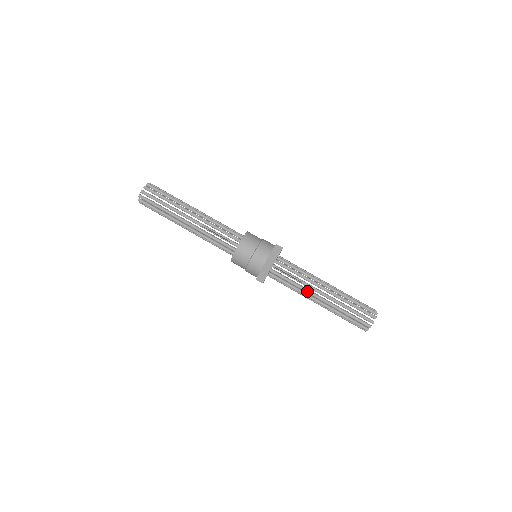
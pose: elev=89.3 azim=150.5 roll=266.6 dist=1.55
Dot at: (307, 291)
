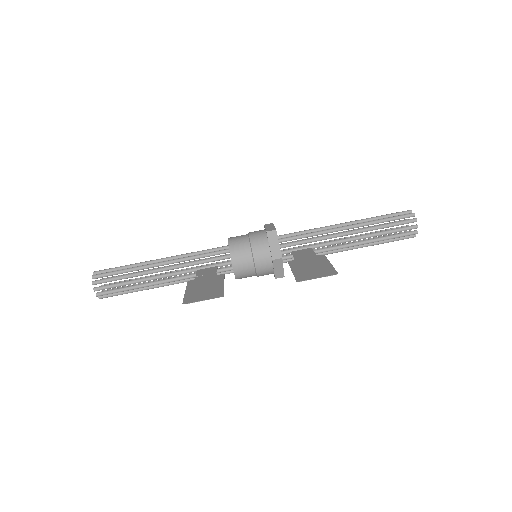
Dot at: (332, 249)
